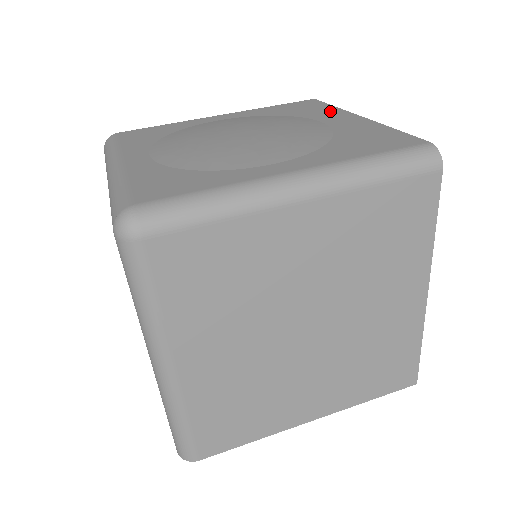
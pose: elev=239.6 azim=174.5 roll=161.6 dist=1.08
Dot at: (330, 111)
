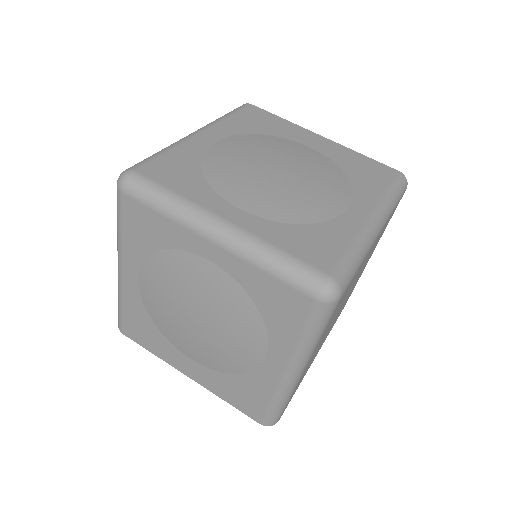
Dot at: (292, 128)
